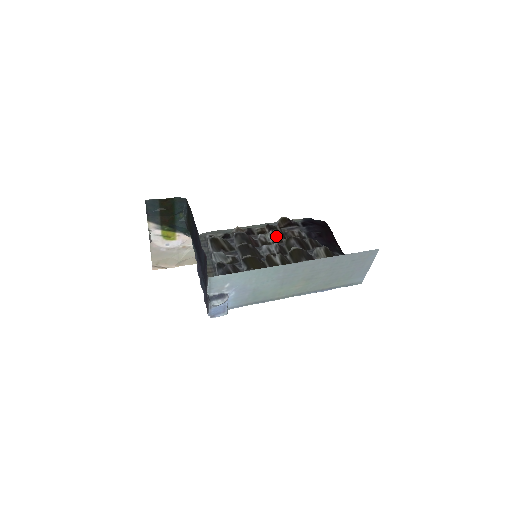
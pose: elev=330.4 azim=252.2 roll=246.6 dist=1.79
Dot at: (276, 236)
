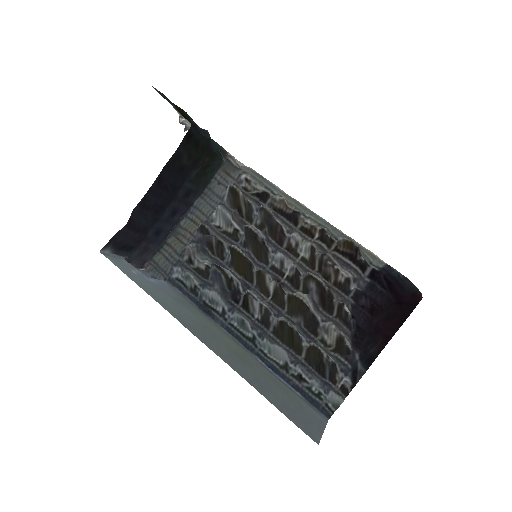
Dot at: (311, 255)
